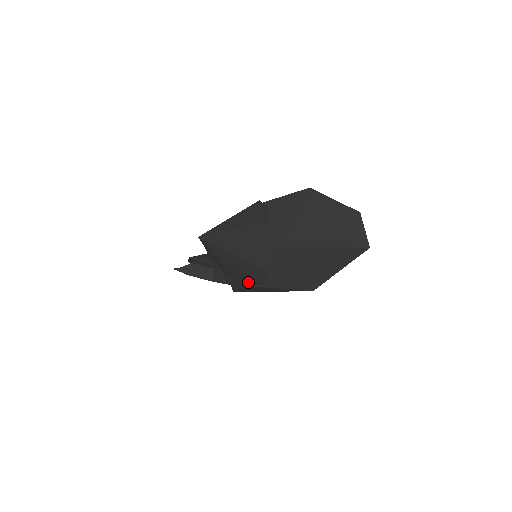
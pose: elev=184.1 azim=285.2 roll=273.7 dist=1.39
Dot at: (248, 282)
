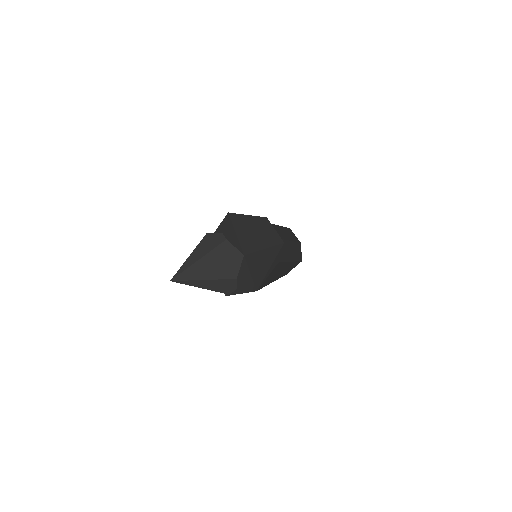
Dot at: occluded
